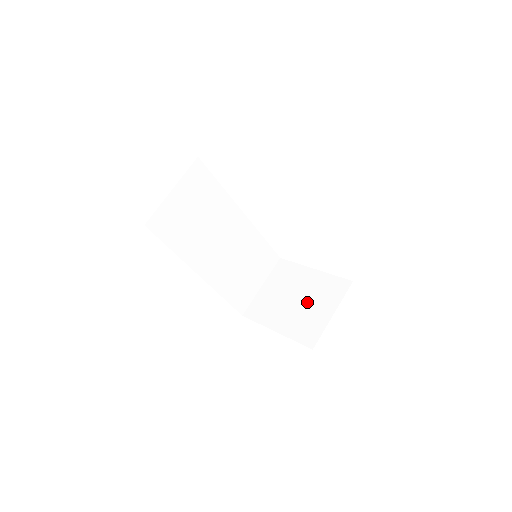
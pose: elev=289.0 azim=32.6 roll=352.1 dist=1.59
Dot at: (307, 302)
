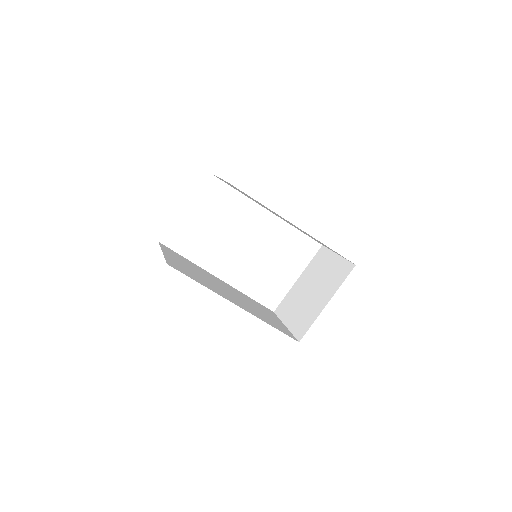
Dot at: (319, 278)
